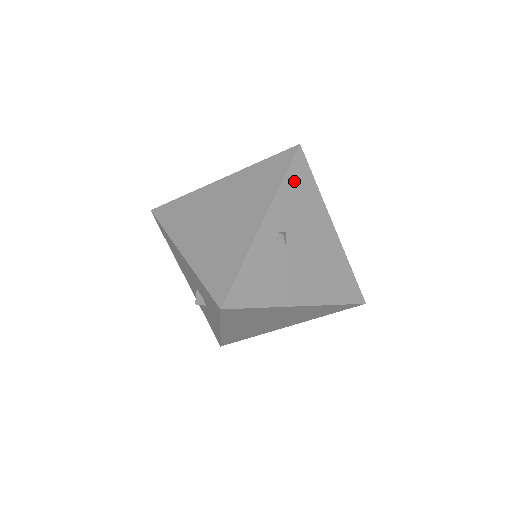
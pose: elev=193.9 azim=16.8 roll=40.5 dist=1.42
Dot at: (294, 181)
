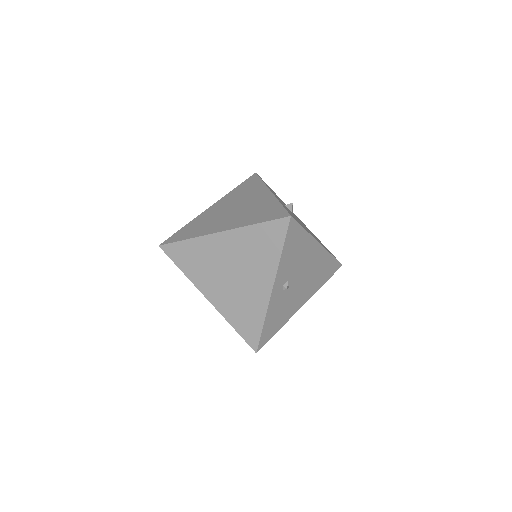
Dot at: (289, 245)
